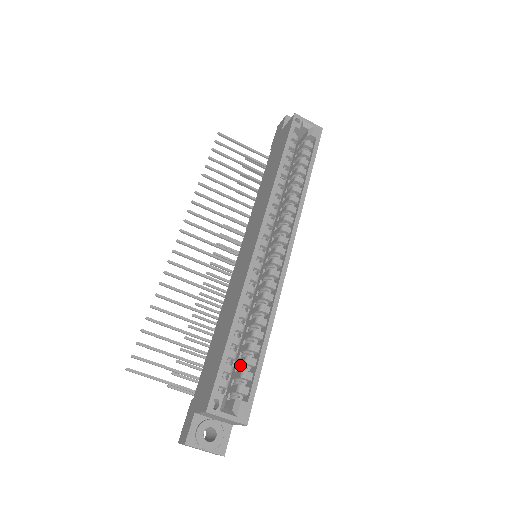
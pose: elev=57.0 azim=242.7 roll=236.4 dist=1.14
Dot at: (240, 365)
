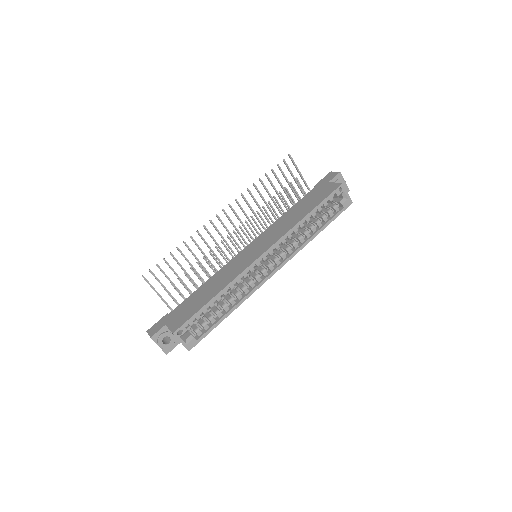
Dot at: (205, 317)
